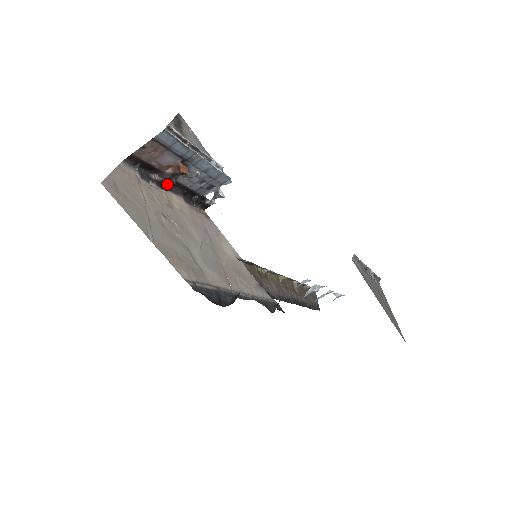
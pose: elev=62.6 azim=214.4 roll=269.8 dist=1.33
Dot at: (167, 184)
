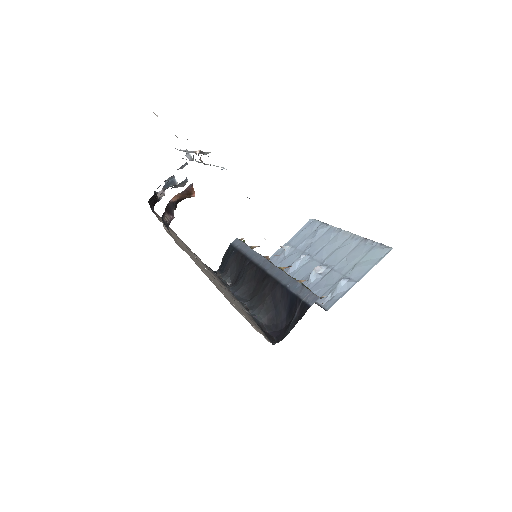
Dot at: occluded
